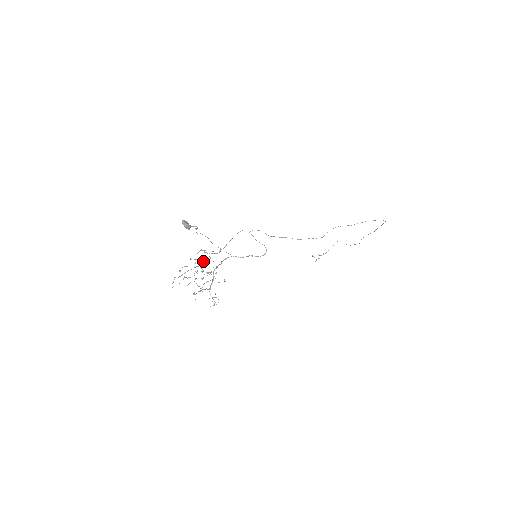
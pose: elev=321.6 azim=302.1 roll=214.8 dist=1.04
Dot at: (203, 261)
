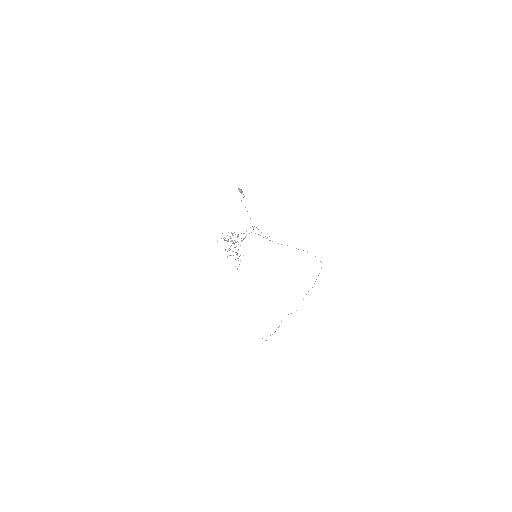
Dot at: occluded
